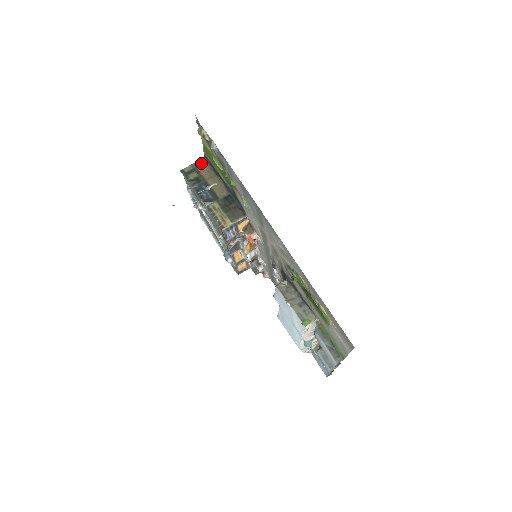
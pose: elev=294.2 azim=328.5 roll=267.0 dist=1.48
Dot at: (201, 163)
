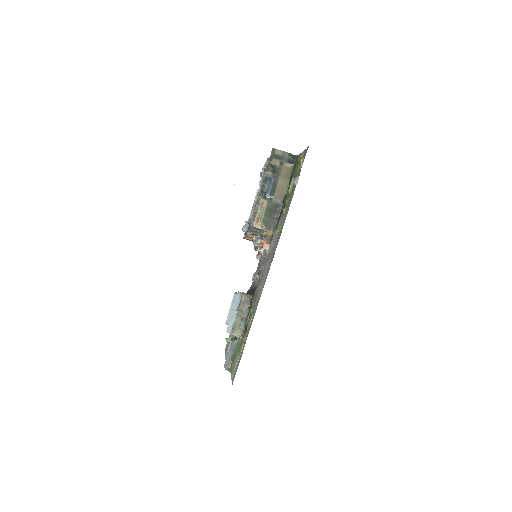
Dot at: (291, 158)
